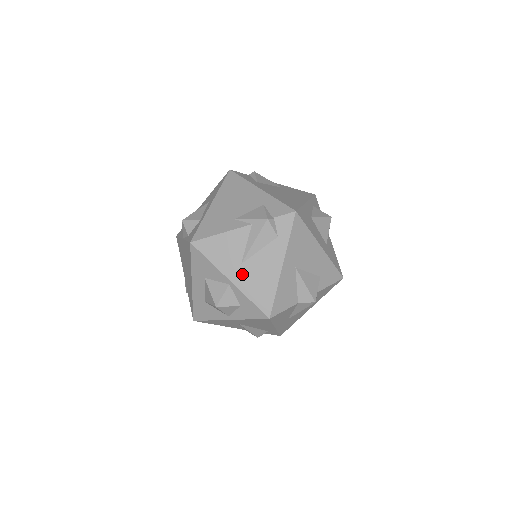
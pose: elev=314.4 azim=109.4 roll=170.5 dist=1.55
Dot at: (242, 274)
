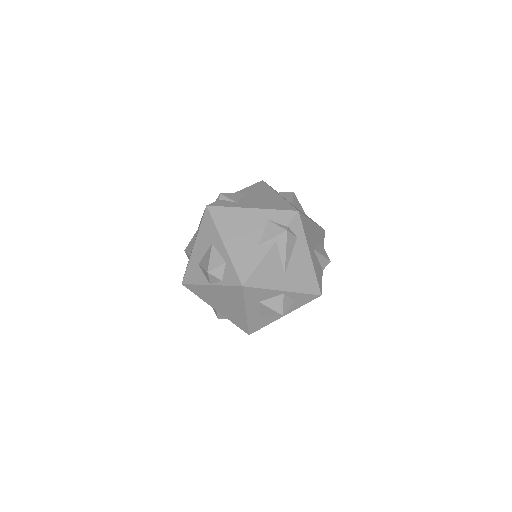
Dot at: (289, 280)
